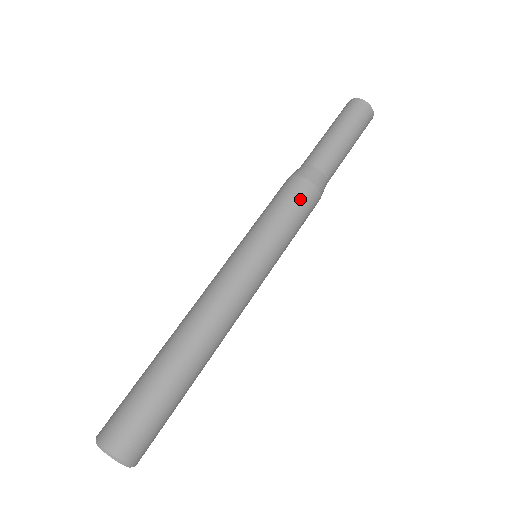
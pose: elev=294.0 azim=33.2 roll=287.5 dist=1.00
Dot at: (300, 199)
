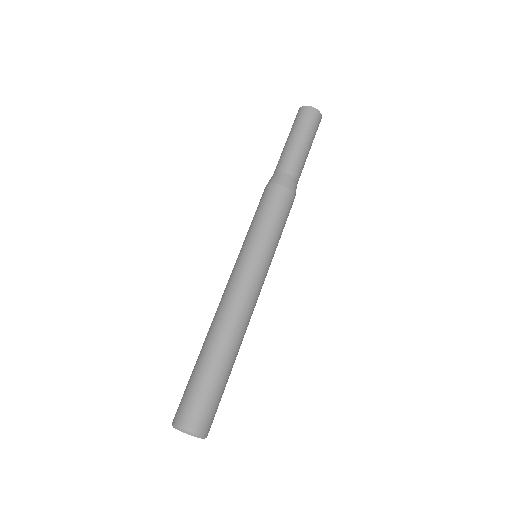
Dot at: (280, 203)
